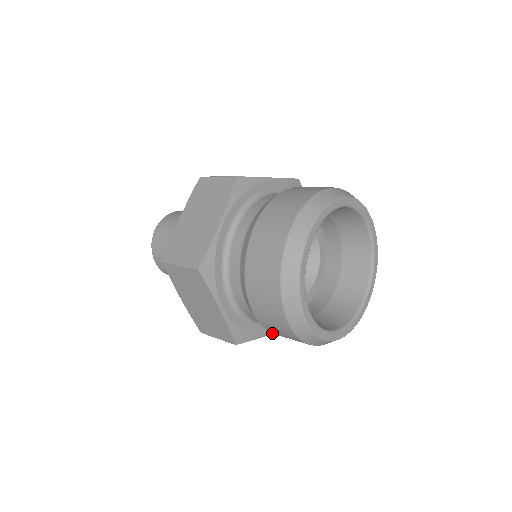
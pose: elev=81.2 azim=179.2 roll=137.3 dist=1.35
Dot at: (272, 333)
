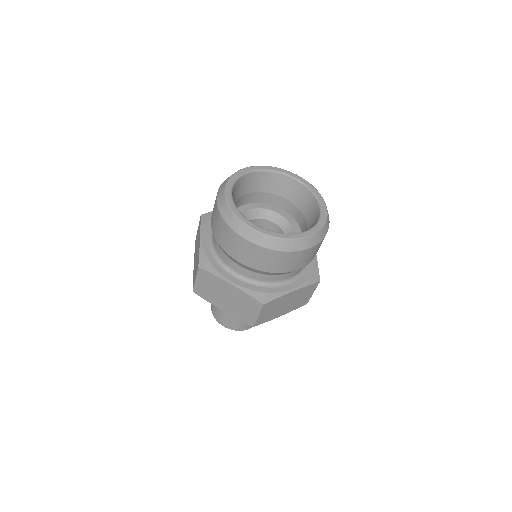
Dot at: (234, 285)
